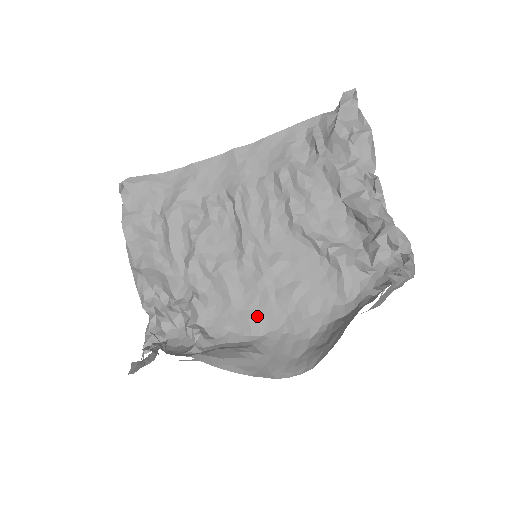
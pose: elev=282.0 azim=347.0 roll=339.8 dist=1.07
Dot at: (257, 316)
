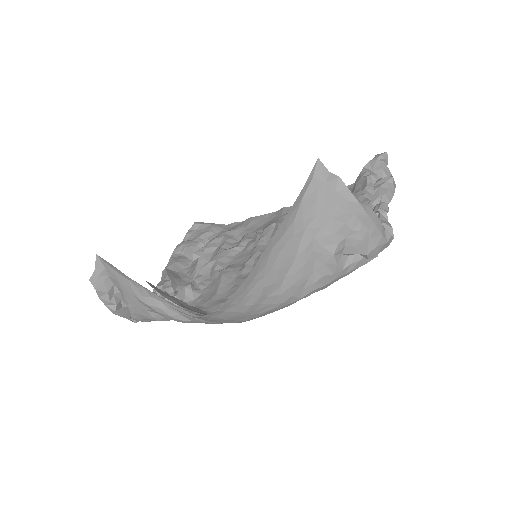
Dot at: occluded
